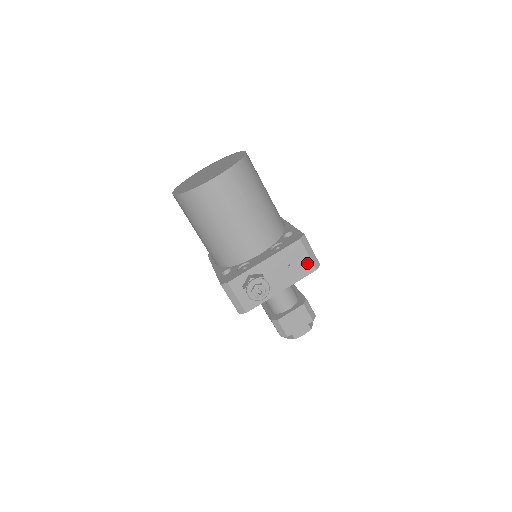
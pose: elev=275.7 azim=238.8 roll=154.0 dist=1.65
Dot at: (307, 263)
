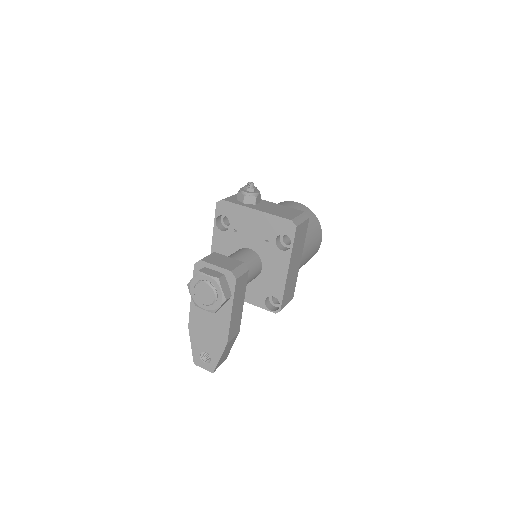
Dot at: (291, 216)
